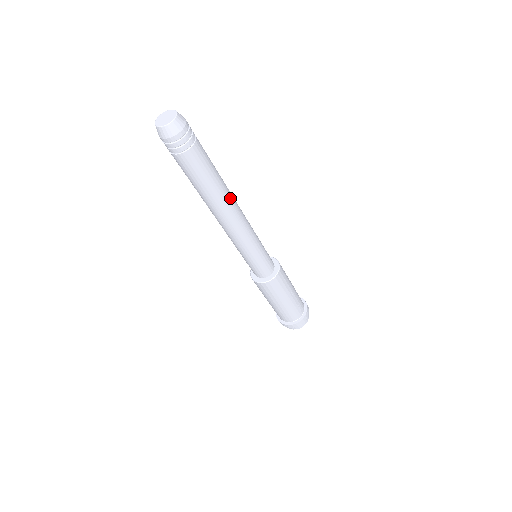
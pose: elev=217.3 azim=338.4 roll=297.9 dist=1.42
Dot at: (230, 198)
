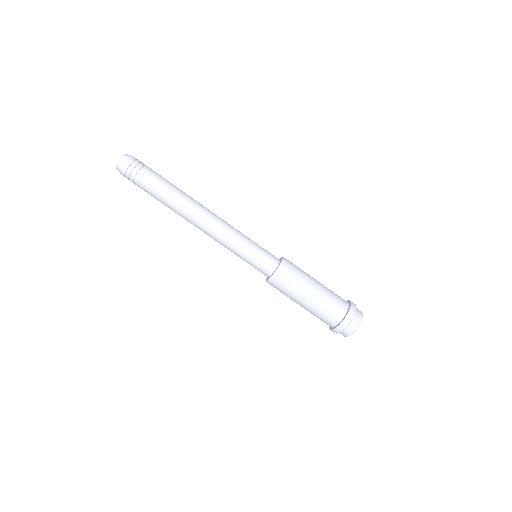
Dot at: (194, 202)
